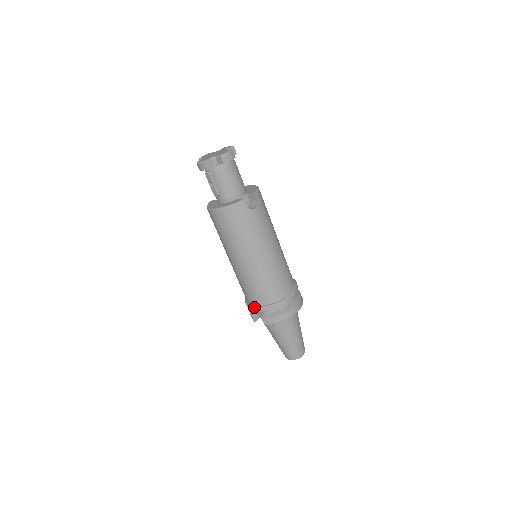
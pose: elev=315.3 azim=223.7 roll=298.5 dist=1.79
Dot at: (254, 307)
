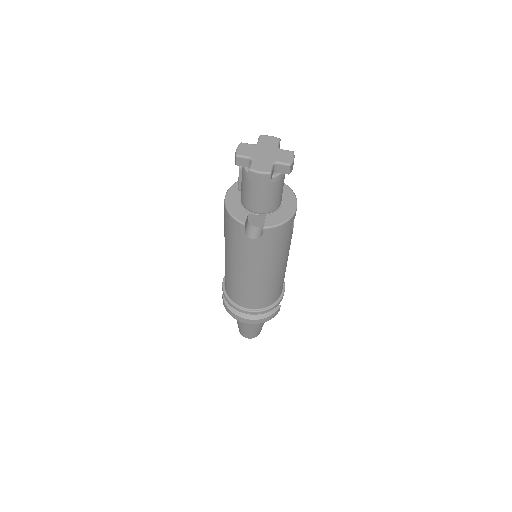
Dot at: (222, 282)
